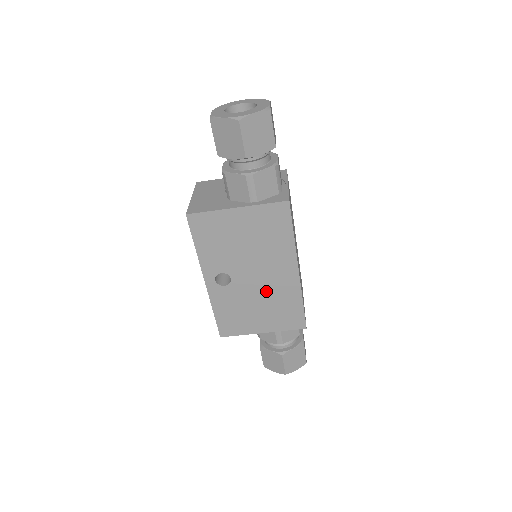
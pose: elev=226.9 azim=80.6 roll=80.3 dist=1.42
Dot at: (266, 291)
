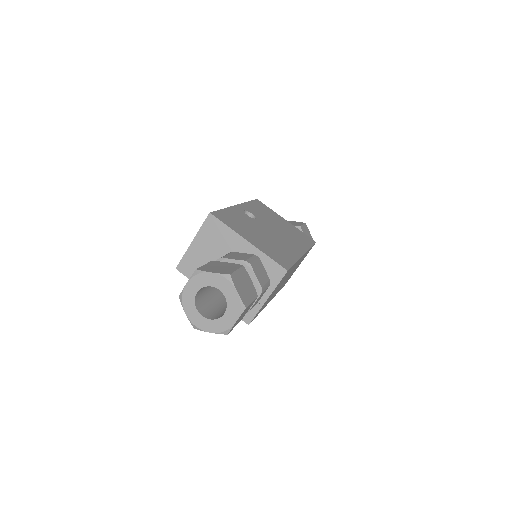
Dot at: (273, 239)
